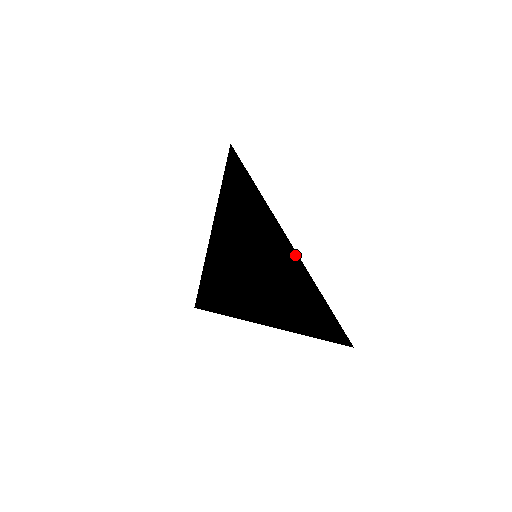
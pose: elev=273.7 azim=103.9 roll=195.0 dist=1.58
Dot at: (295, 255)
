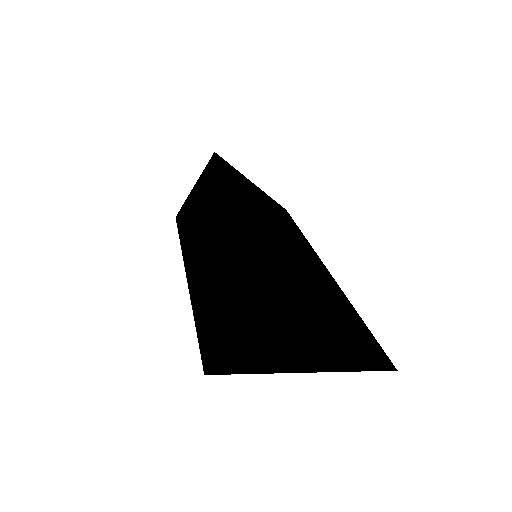
Dot at: (306, 311)
